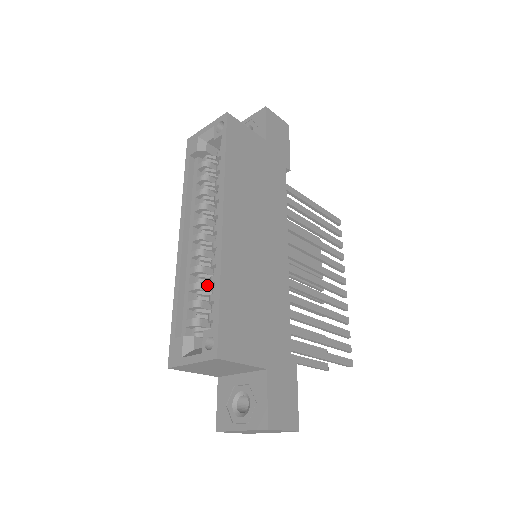
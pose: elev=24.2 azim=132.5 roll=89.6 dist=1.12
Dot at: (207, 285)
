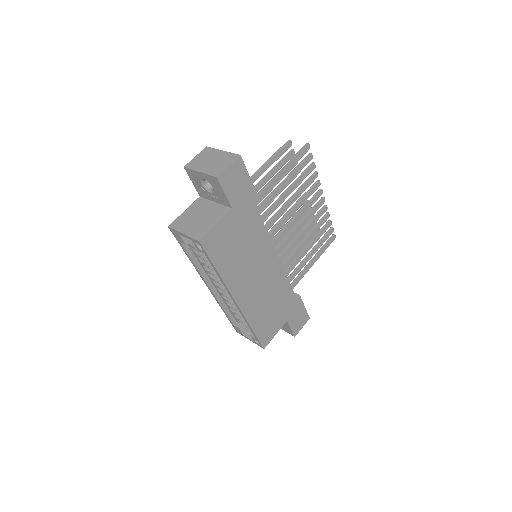
Dot at: occluded
